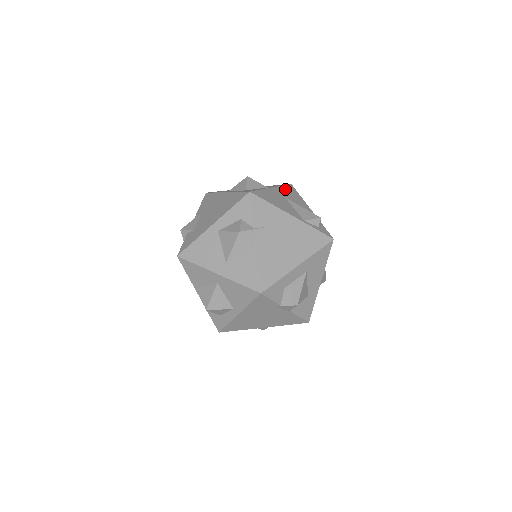
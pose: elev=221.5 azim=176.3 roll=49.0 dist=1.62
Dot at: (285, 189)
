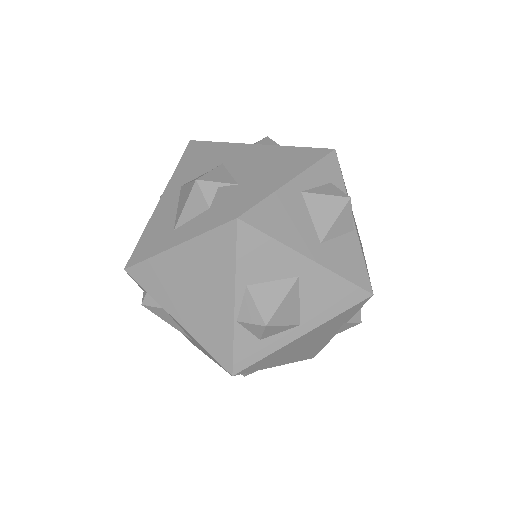
Dot at: occluded
